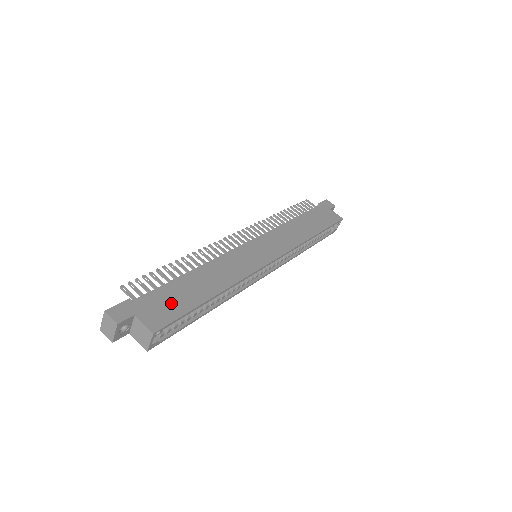
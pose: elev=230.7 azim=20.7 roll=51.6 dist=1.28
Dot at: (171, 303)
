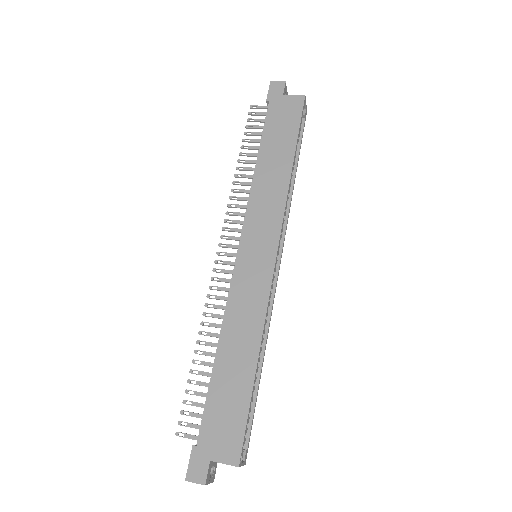
Dot at: (228, 416)
